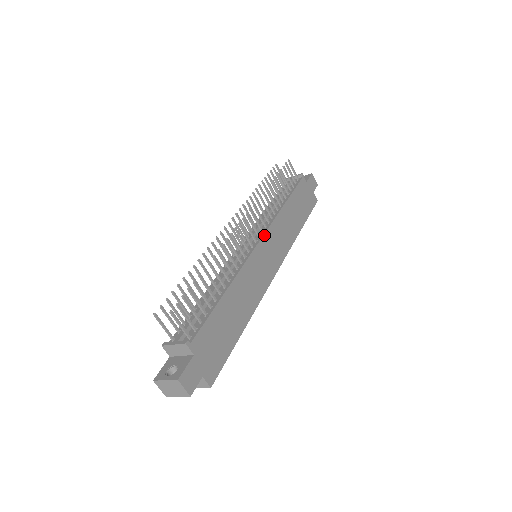
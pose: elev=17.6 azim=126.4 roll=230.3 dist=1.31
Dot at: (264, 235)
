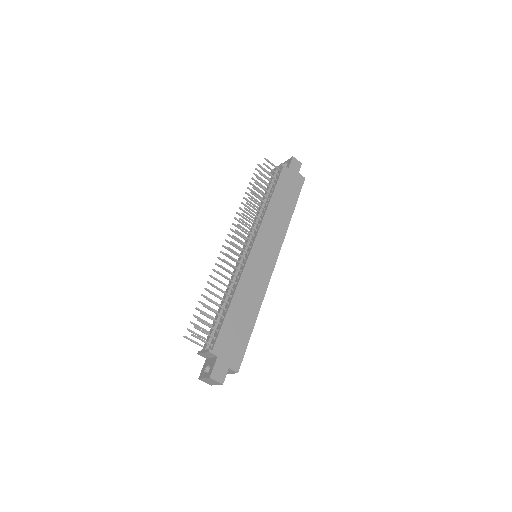
Dot at: (255, 239)
